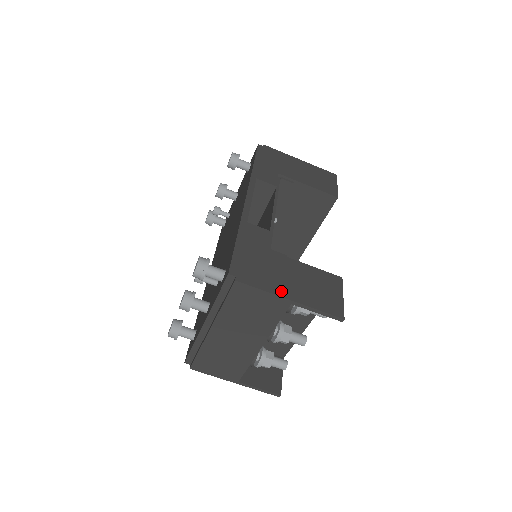
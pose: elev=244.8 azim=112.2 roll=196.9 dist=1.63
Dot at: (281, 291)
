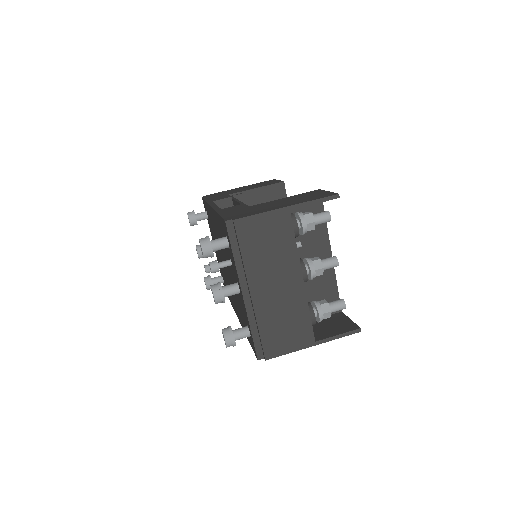
Dot at: (275, 208)
